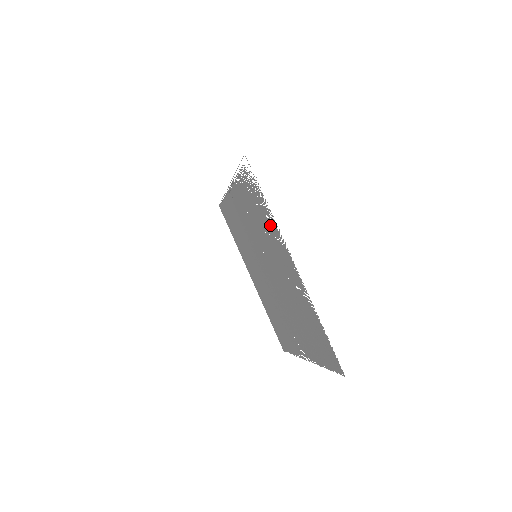
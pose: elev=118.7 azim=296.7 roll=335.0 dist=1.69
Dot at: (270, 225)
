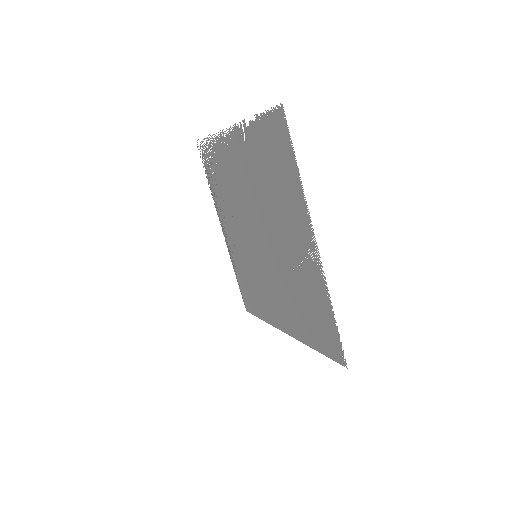
Dot at: (220, 154)
